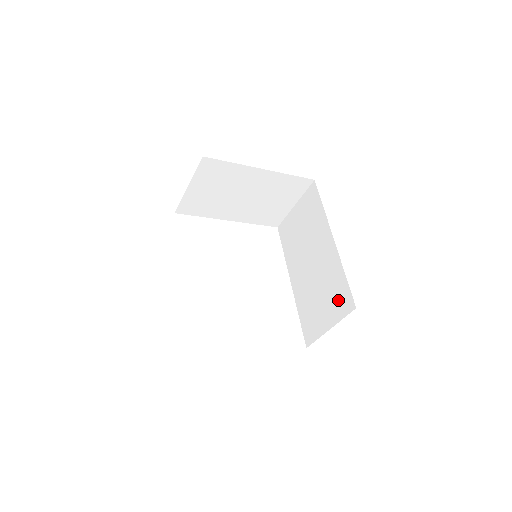
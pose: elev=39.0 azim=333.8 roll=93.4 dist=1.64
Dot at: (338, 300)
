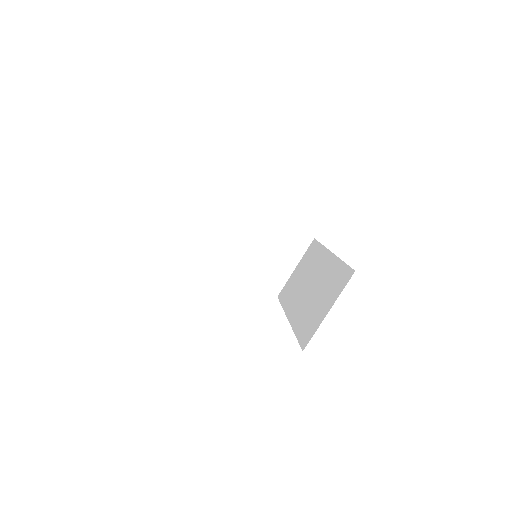
Dot at: (337, 283)
